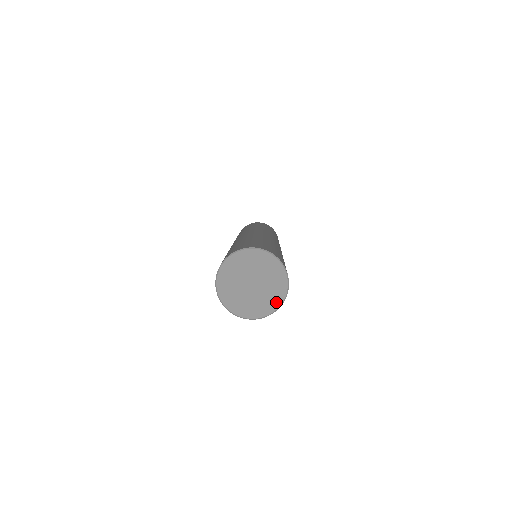
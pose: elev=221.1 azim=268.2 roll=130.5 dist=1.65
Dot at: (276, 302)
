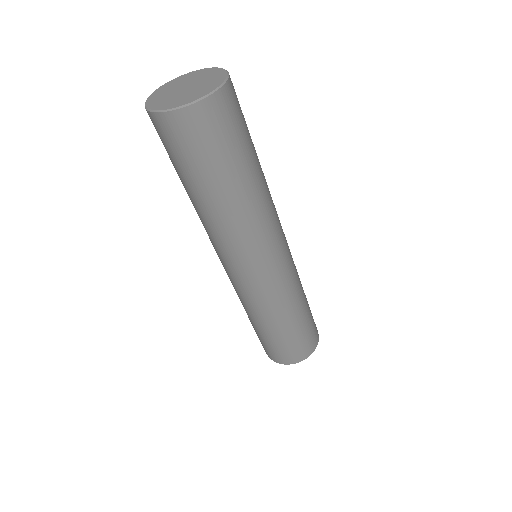
Dot at: (218, 83)
